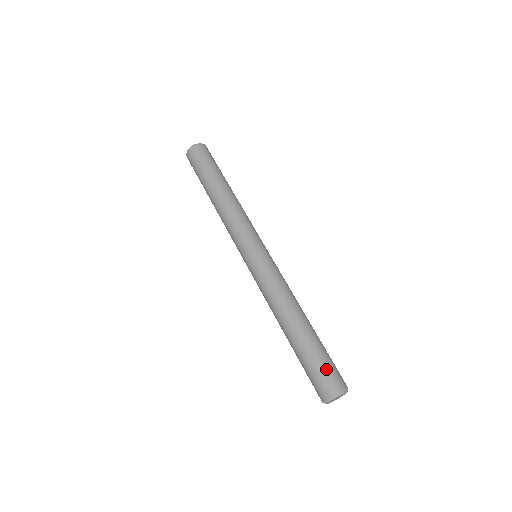
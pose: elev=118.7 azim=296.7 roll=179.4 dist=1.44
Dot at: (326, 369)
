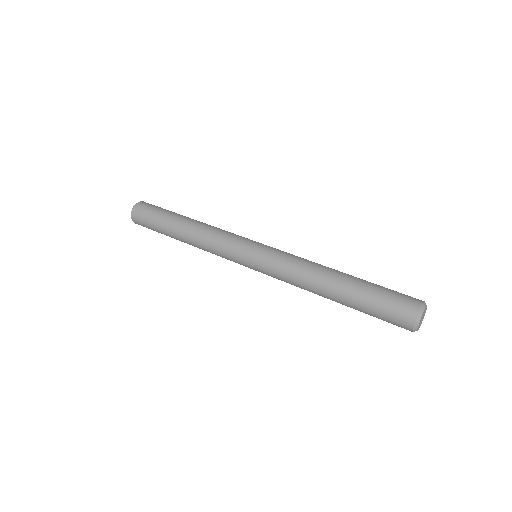
Dot at: (397, 292)
